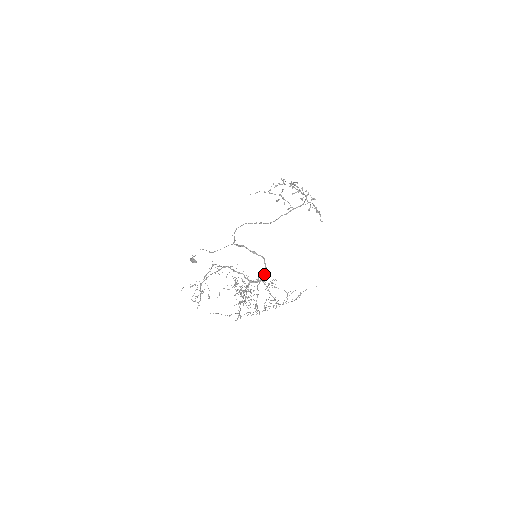
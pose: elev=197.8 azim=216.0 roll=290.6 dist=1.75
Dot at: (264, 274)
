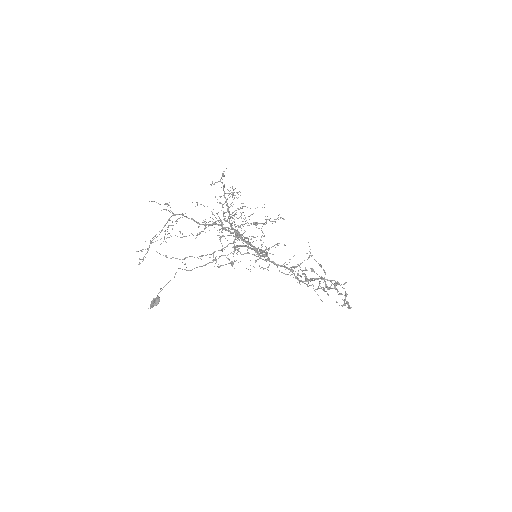
Dot at: occluded
